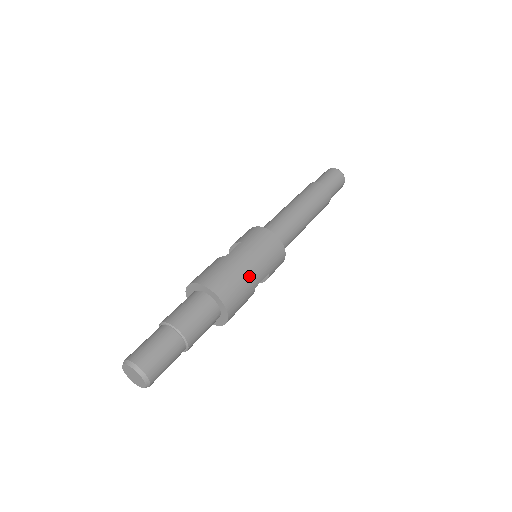
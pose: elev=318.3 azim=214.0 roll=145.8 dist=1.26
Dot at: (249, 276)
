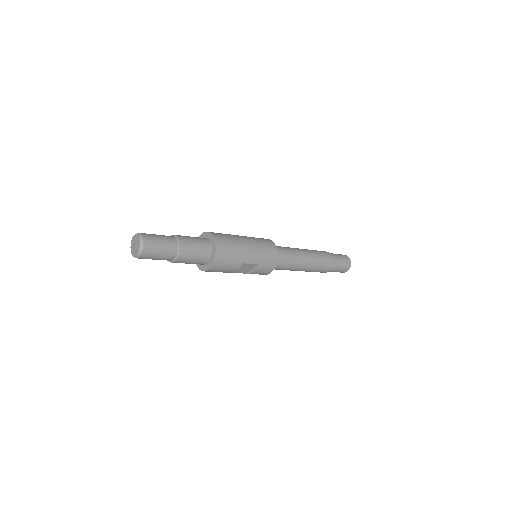
Dot at: (243, 251)
